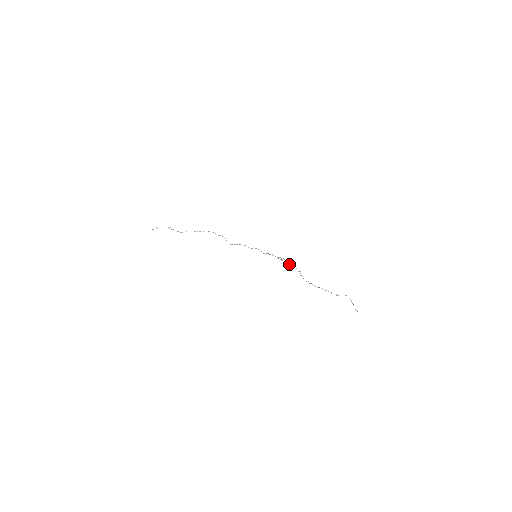
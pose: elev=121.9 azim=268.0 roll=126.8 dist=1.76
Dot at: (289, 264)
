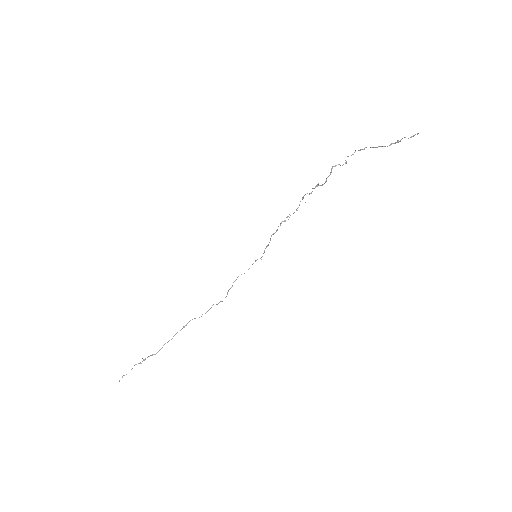
Dot at: (296, 210)
